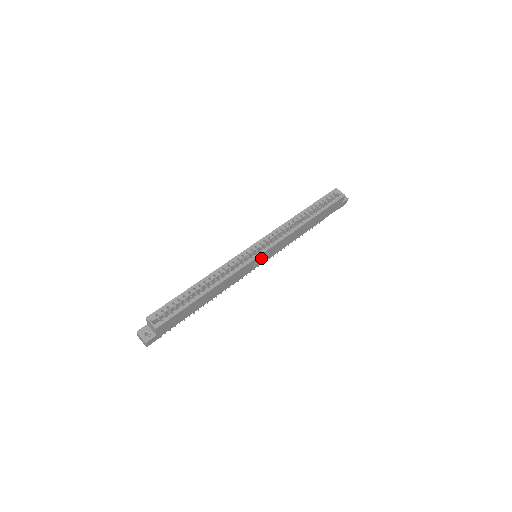
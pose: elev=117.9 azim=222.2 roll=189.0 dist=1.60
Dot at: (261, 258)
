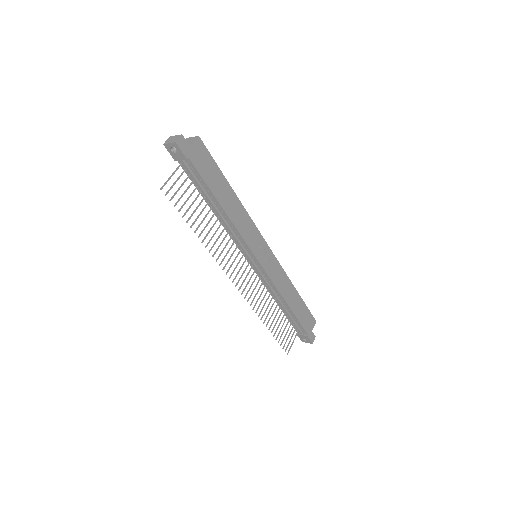
Dot at: (264, 252)
